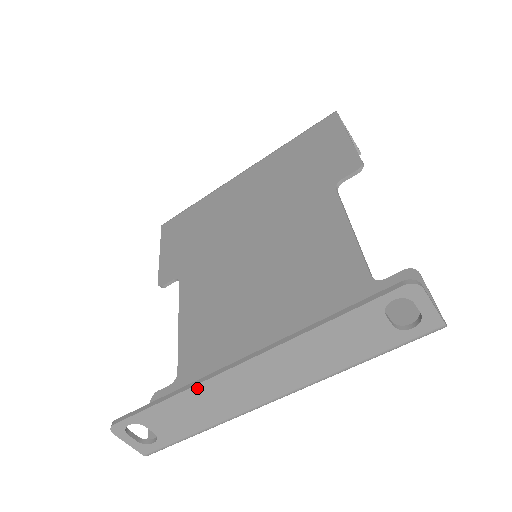
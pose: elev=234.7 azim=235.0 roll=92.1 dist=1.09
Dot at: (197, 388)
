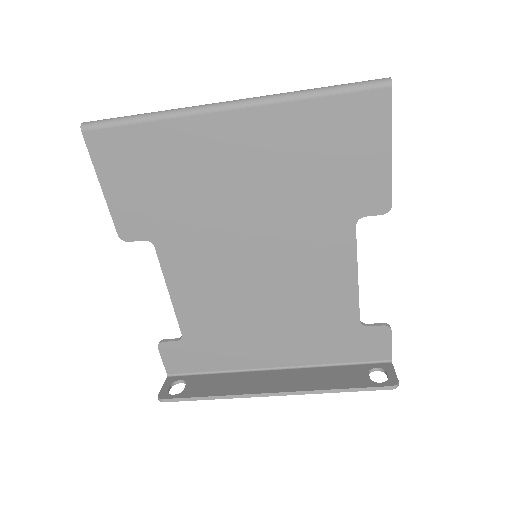
Dot at: (237, 396)
